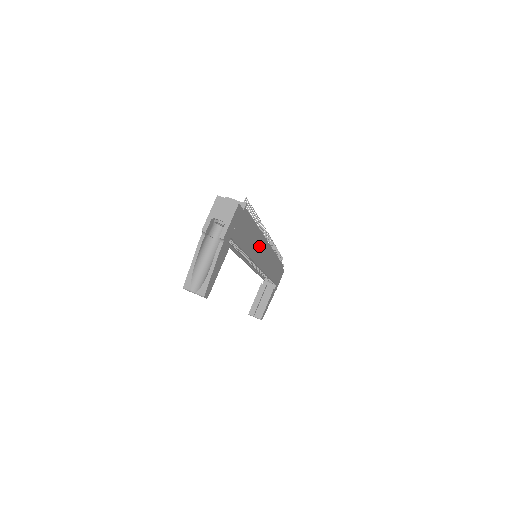
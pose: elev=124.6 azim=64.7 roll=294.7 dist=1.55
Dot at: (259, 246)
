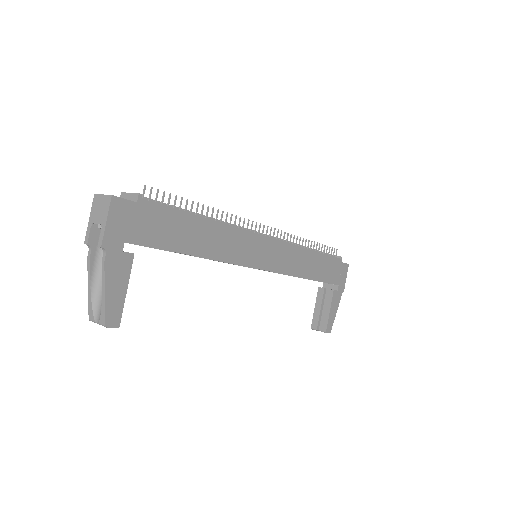
Dot at: (235, 243)
